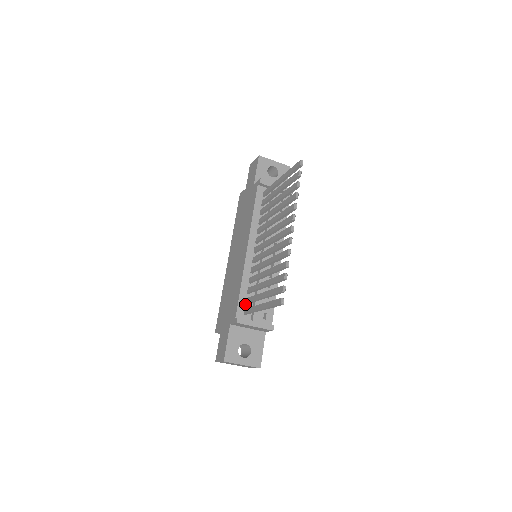
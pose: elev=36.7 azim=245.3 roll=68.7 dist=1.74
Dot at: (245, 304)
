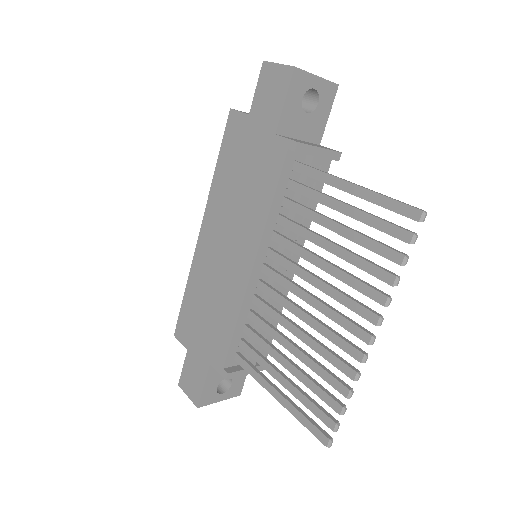
Dot at: (238, 347)
